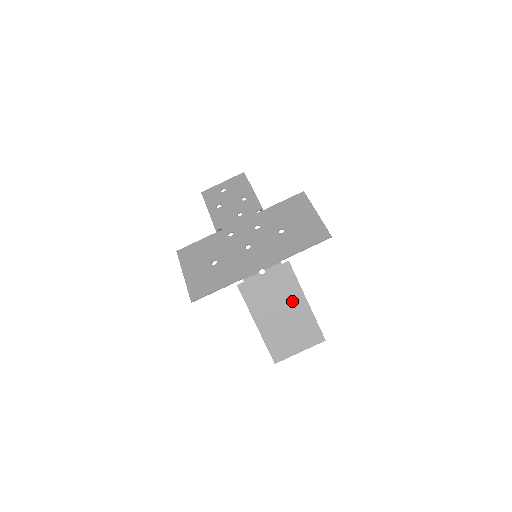
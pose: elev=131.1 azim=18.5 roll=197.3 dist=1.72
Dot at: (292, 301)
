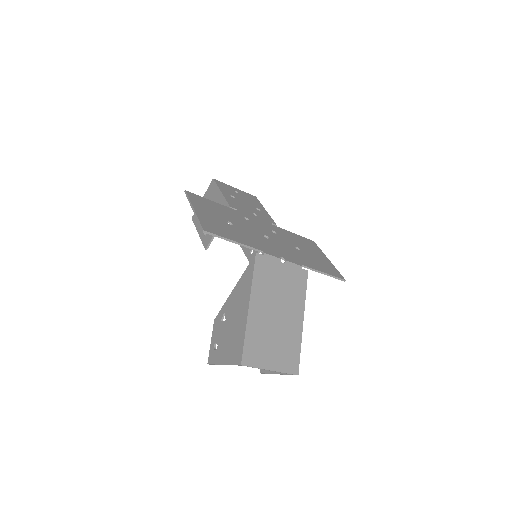
Dot at: (292, 310)
